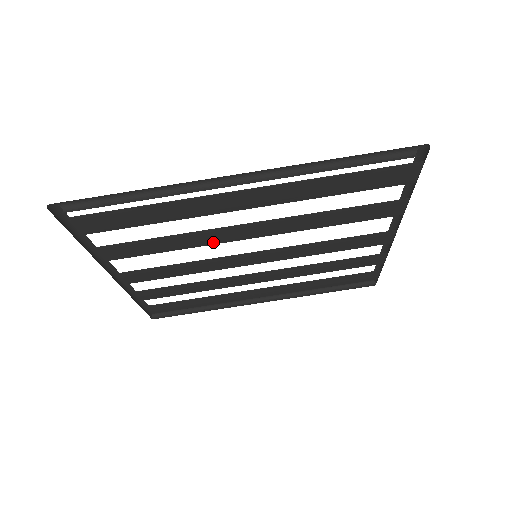
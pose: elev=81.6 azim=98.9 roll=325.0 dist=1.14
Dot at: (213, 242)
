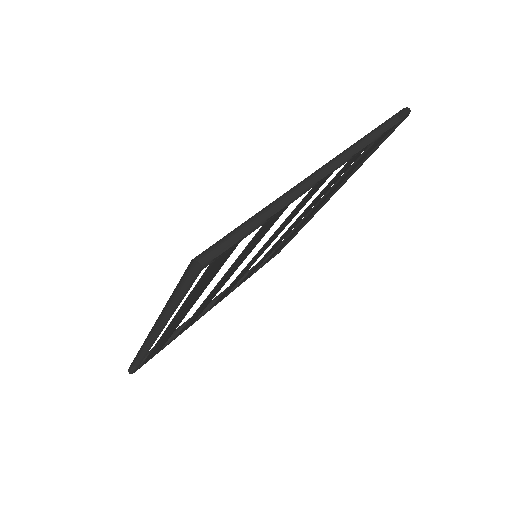
Dot at: (215, 294)
